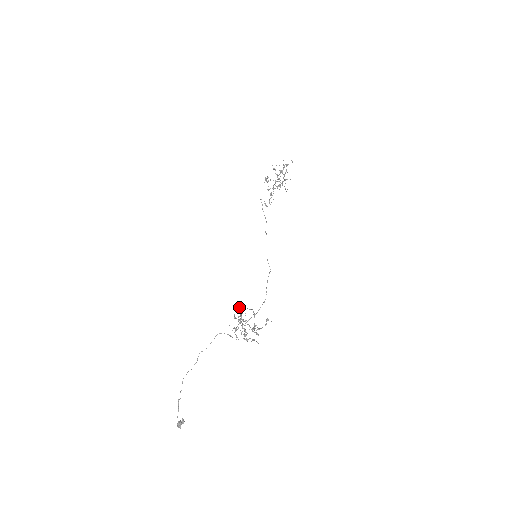
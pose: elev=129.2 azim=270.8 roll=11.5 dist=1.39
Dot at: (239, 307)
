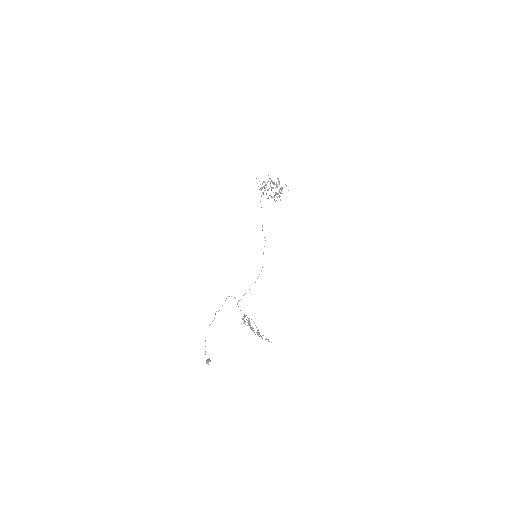
Dot at: (248, 321)
